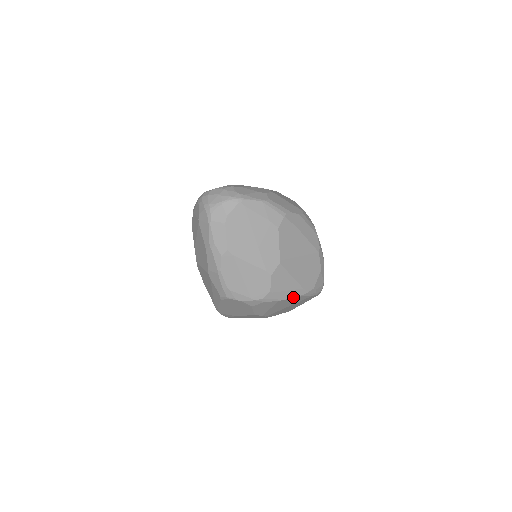
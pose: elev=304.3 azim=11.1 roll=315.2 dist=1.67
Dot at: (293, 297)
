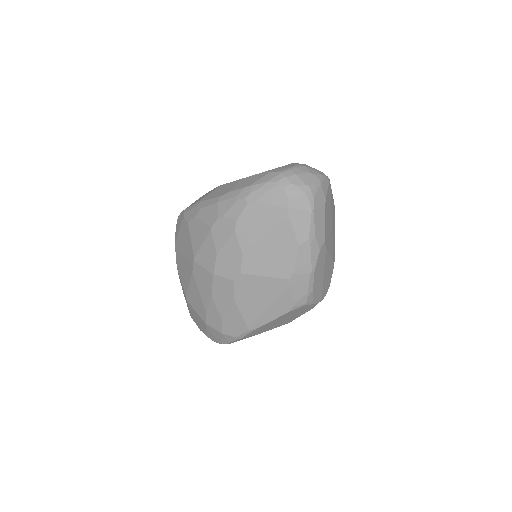
Dot at: occluded
